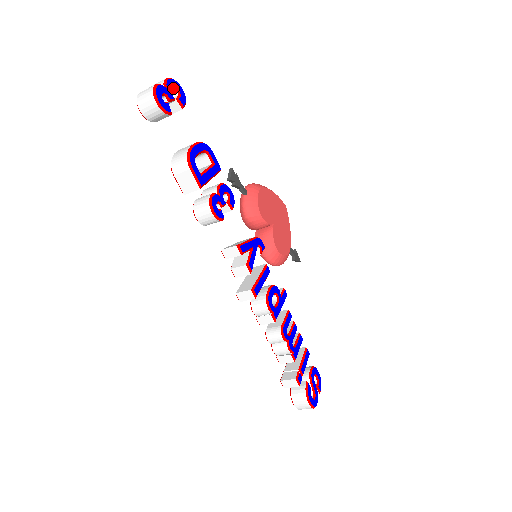
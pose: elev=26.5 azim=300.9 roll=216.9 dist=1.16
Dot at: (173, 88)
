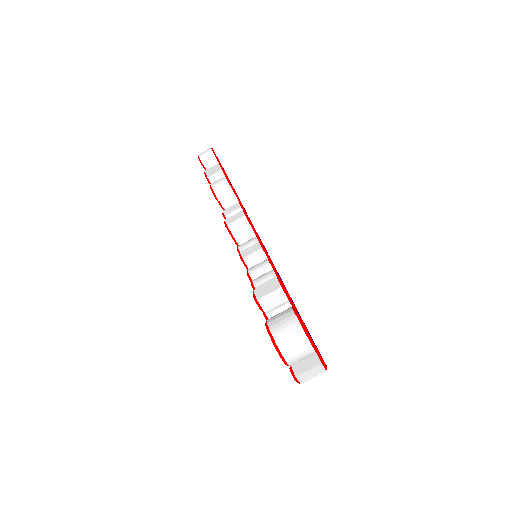
Dot at: occluded
